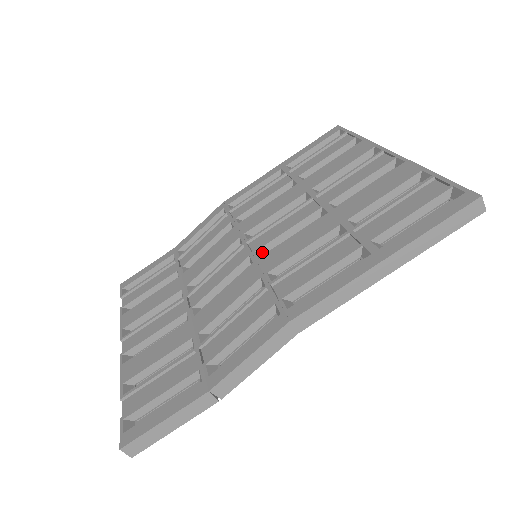
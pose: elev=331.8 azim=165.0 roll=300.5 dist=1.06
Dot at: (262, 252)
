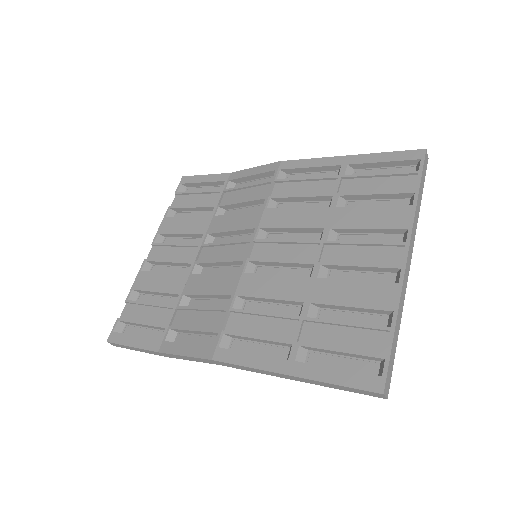
Dot at: (255, 263)
